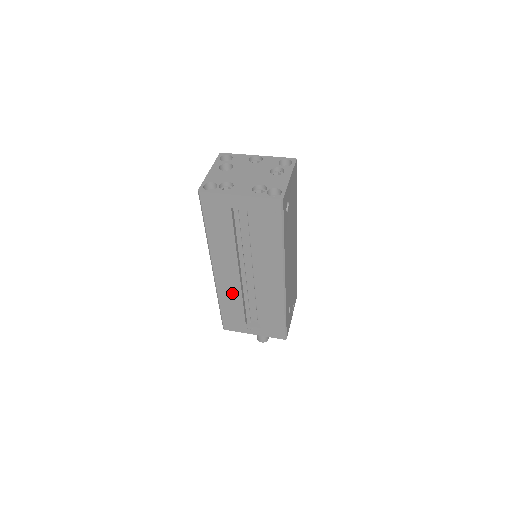
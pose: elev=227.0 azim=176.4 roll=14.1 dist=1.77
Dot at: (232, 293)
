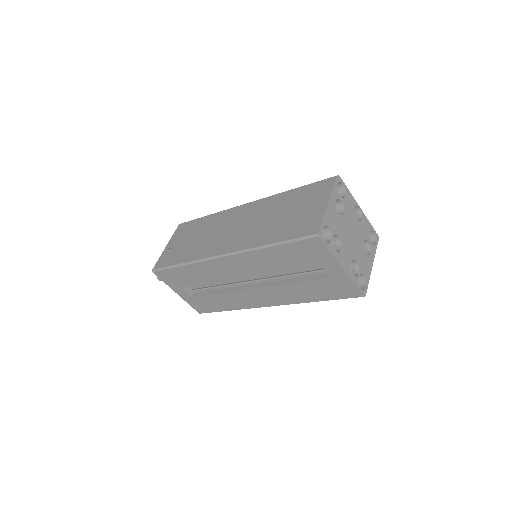
Dot at: (210, 274)
